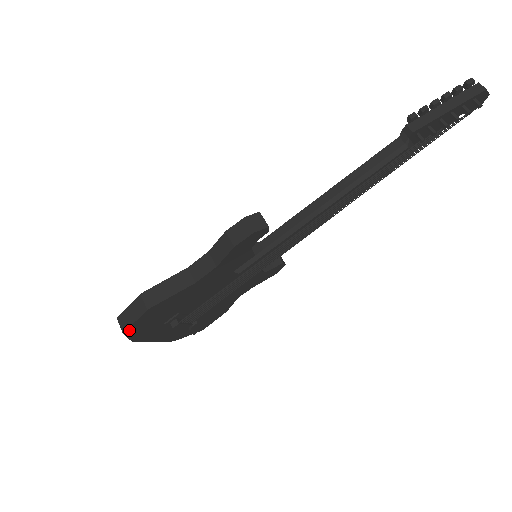
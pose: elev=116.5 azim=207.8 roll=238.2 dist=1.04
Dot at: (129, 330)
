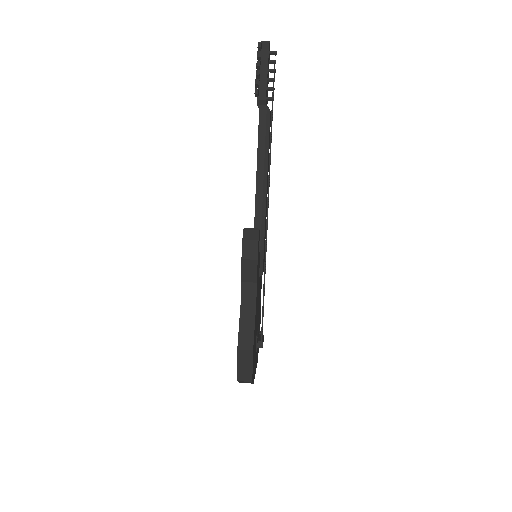
Dot at: (252, 376)
